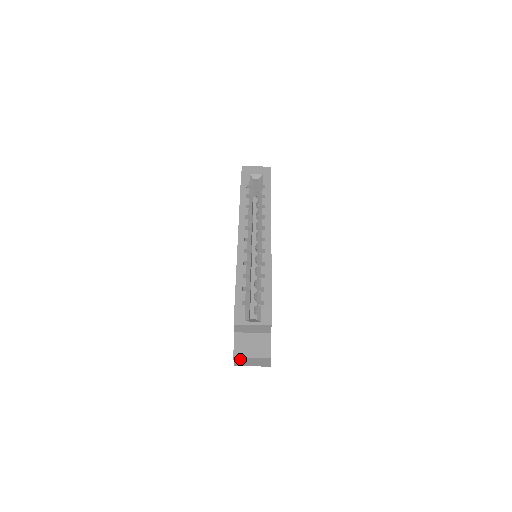
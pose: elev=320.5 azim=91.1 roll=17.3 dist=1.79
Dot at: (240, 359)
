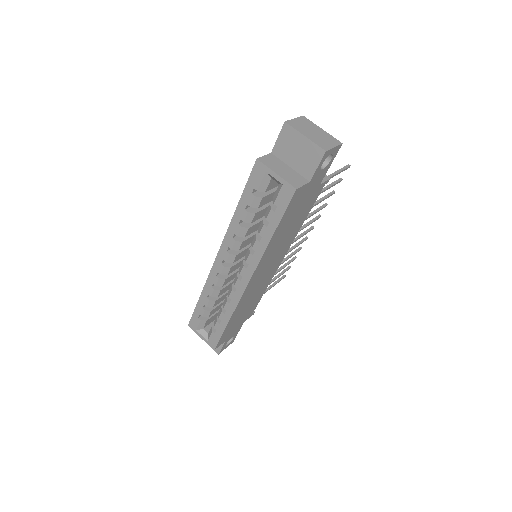
Dot at: occluded
